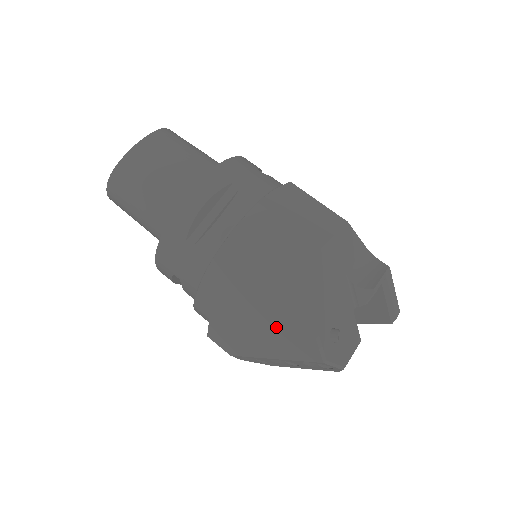
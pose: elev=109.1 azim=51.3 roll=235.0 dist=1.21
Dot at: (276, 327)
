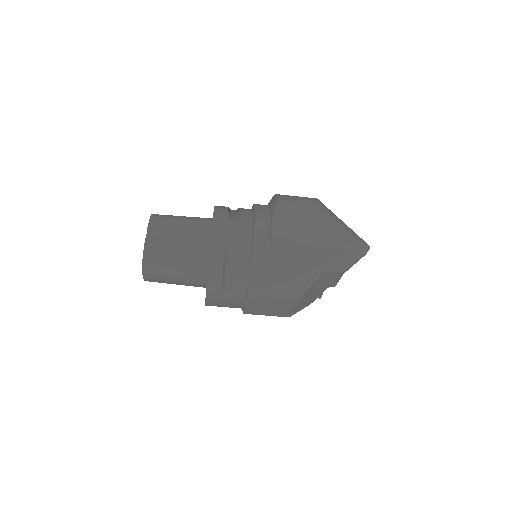
Dot at: occluded
